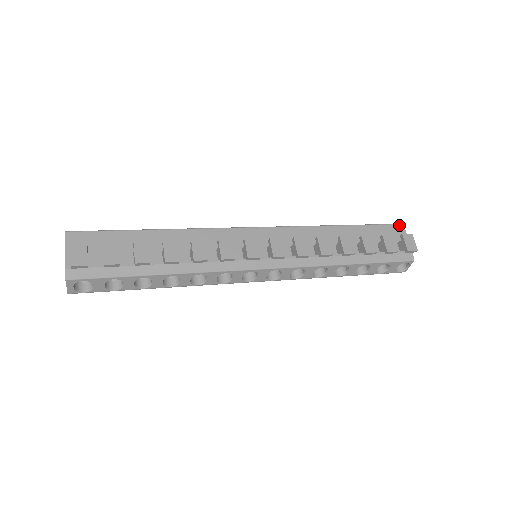
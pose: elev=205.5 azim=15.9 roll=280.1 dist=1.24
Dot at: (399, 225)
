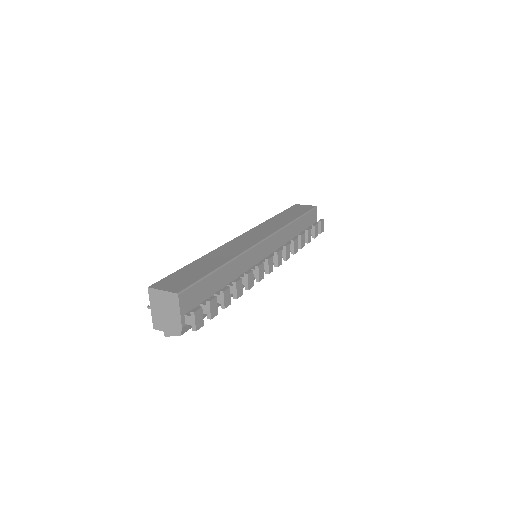
Dot at: (316, 208)
